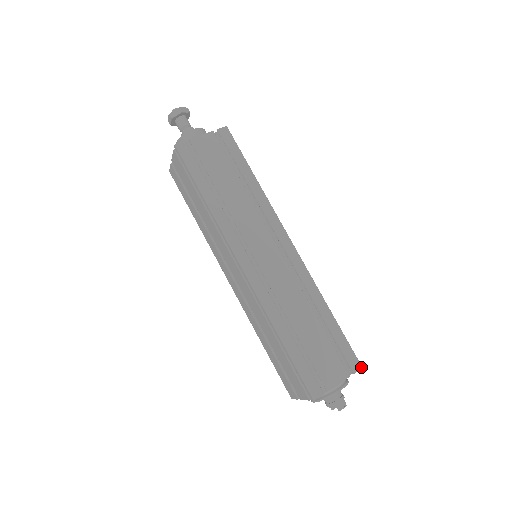
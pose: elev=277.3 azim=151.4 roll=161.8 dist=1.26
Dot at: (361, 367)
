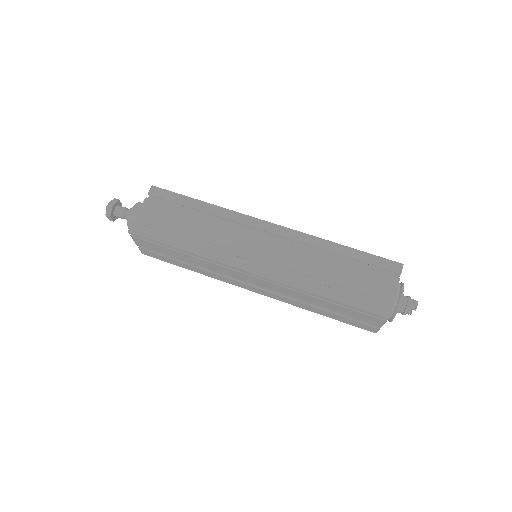
Dot at: (402, 265)
